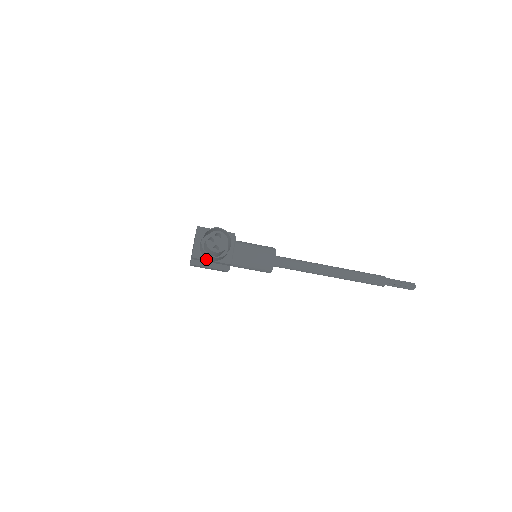
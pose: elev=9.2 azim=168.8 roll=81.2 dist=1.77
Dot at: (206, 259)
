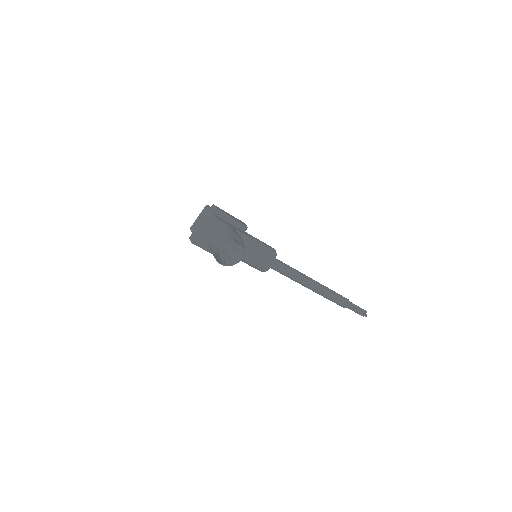
Dot at: (210, 250)
